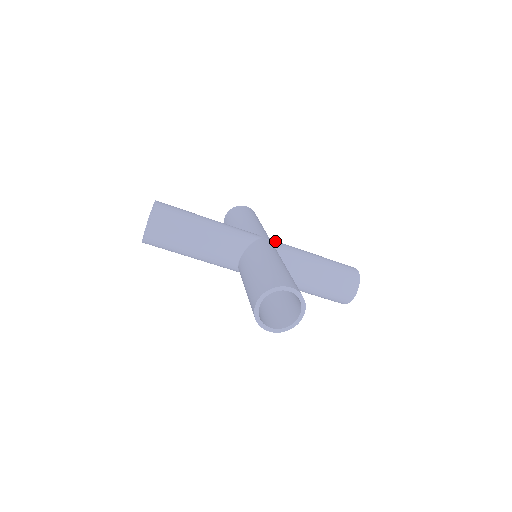
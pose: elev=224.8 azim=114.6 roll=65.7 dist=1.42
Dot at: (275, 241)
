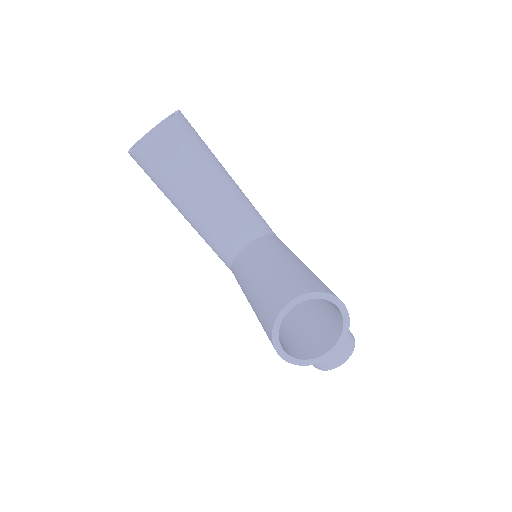
Dot at: occluded
